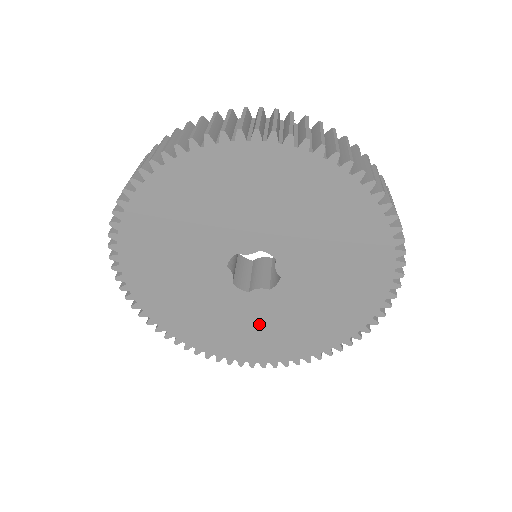
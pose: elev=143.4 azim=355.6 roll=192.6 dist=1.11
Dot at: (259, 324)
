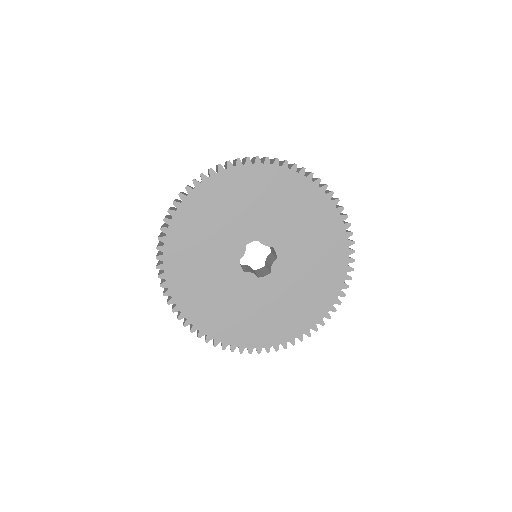
Dot at: (232, 301)
